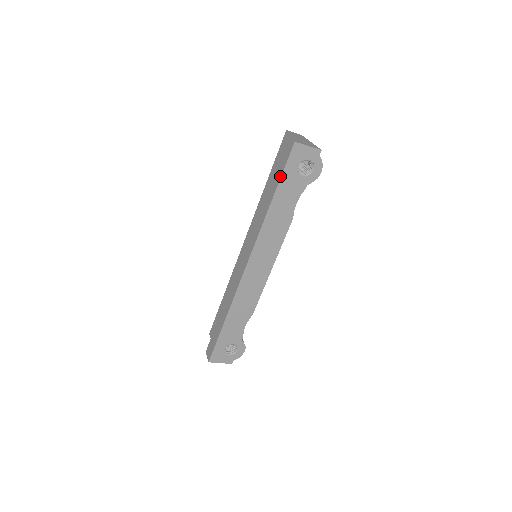
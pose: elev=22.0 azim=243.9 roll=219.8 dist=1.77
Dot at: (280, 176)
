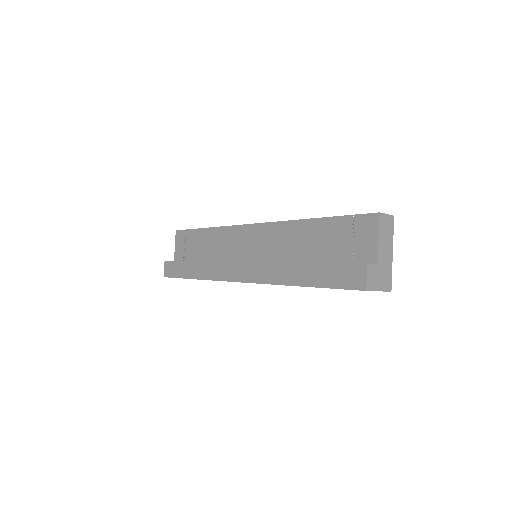
Dot at: (325, 286)
